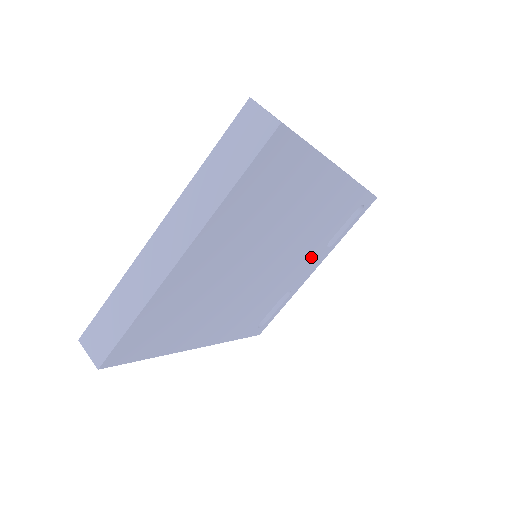
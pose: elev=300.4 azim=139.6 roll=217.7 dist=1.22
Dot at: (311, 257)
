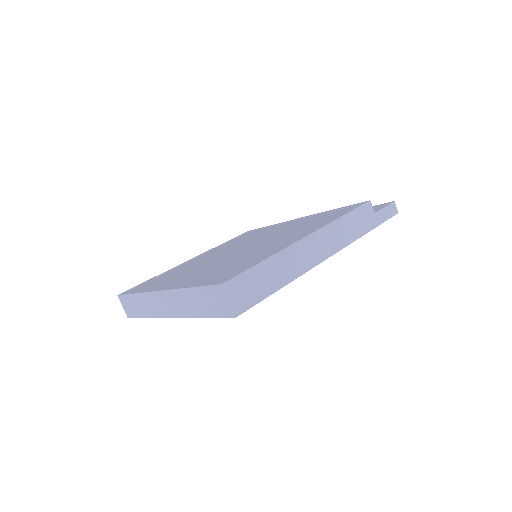
Dot at: occluded
